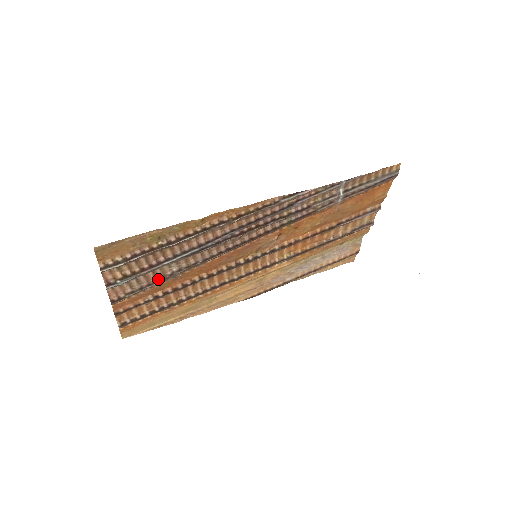
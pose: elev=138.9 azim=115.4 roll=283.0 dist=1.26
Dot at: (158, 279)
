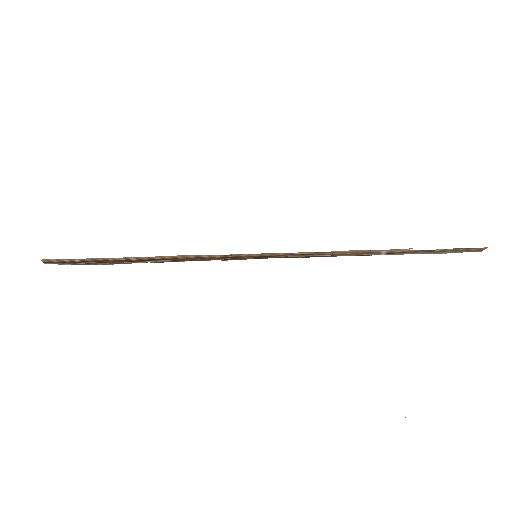
Dot at: occluded
